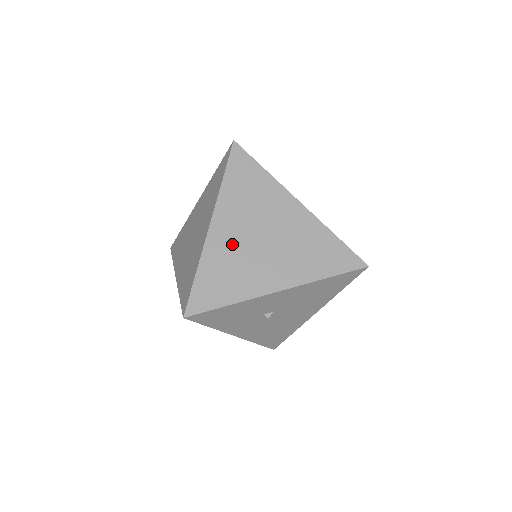
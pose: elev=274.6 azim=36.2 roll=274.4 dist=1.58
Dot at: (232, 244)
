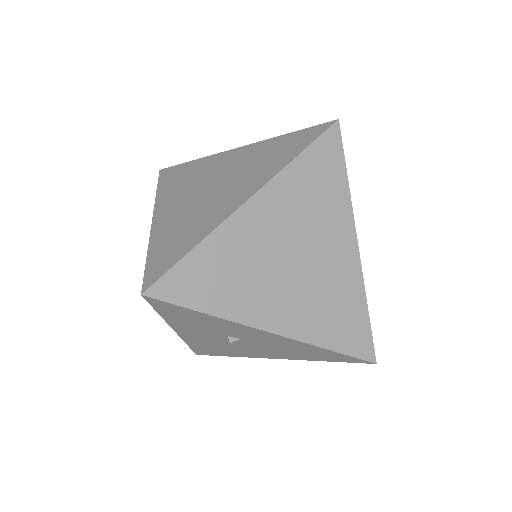
Dot at: (257, 242)
